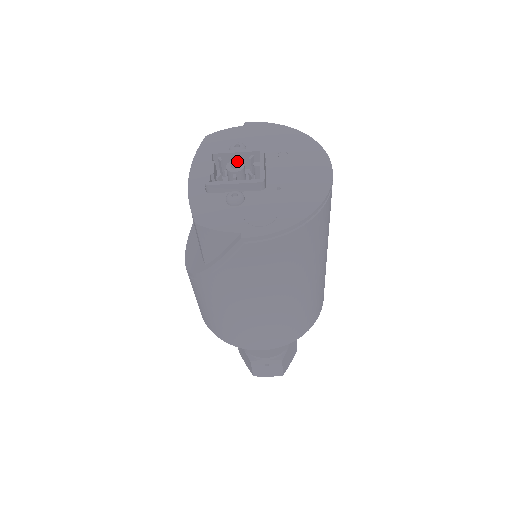
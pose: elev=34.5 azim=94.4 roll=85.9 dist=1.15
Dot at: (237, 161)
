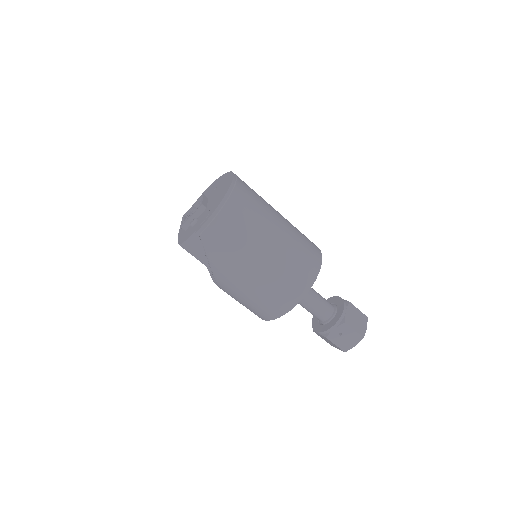
Dot at: (193, 208)
